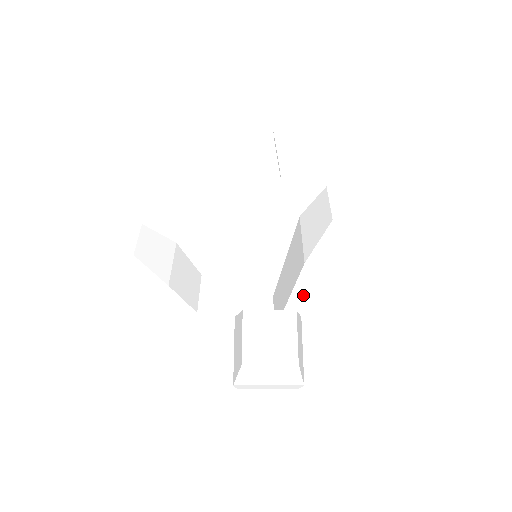
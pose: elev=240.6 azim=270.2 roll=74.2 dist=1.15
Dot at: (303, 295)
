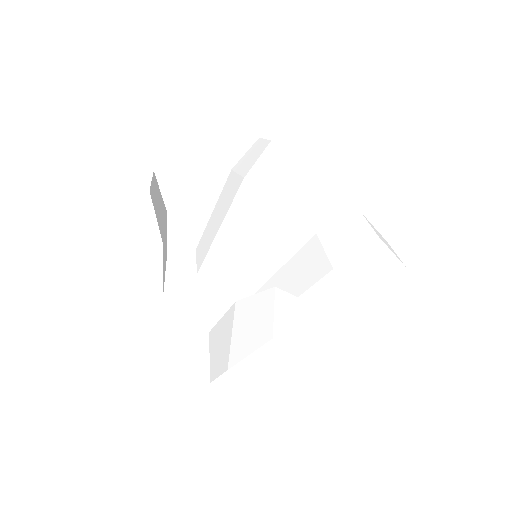
Dot at: occluded
